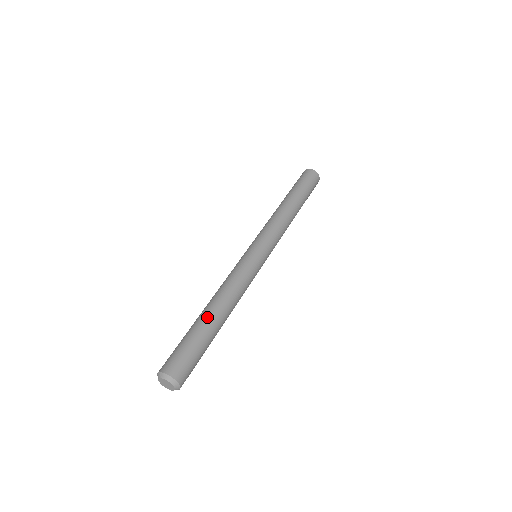
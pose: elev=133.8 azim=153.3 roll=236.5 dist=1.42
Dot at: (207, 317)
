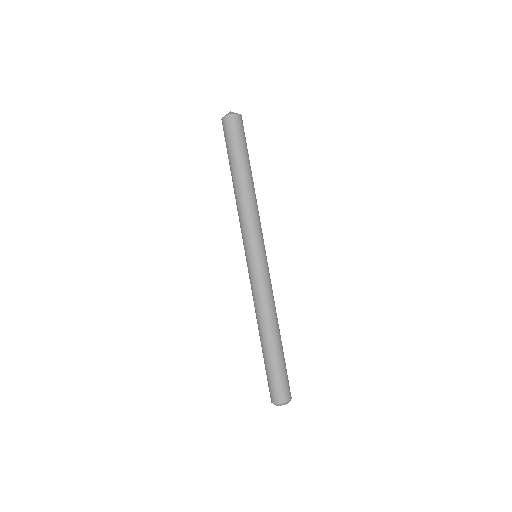
Dot at: (271, 345)
